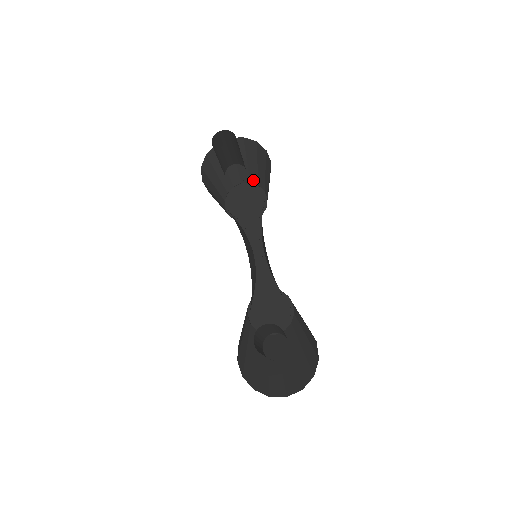
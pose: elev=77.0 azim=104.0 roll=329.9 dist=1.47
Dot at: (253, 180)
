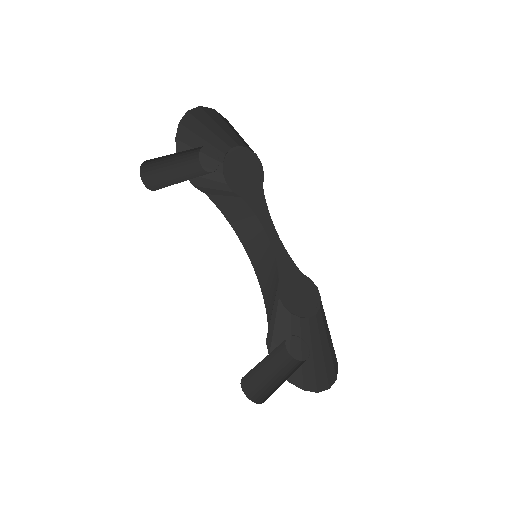
Dot at: (240, 143)
